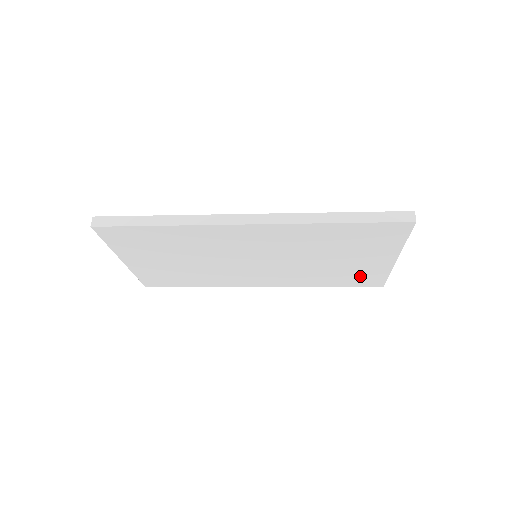
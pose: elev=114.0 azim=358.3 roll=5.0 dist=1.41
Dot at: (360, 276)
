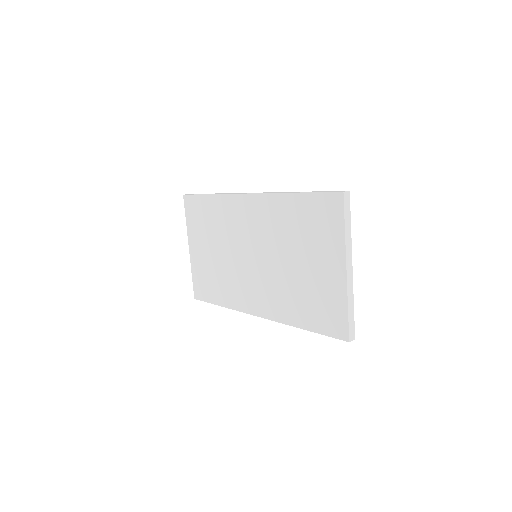
Dot at: (325, 307)
